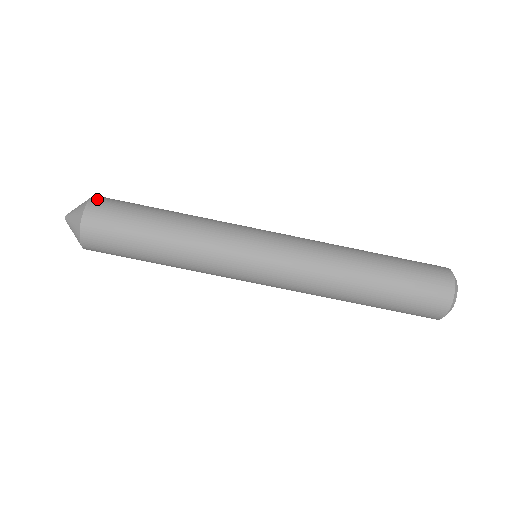
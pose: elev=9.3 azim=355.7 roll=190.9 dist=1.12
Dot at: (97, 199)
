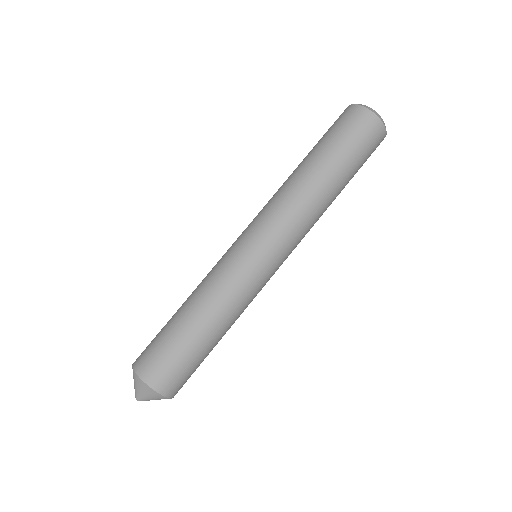
Dot at: (154, 382)
